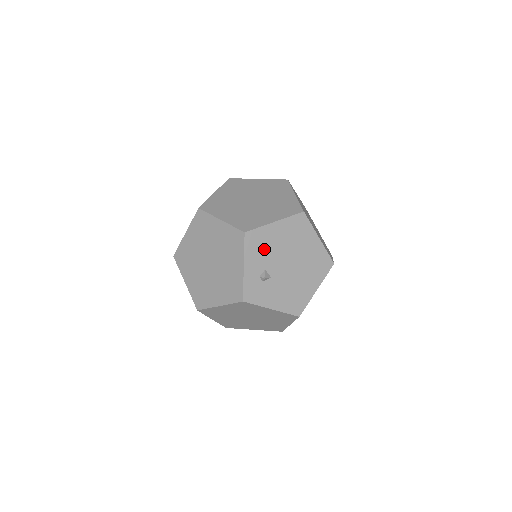
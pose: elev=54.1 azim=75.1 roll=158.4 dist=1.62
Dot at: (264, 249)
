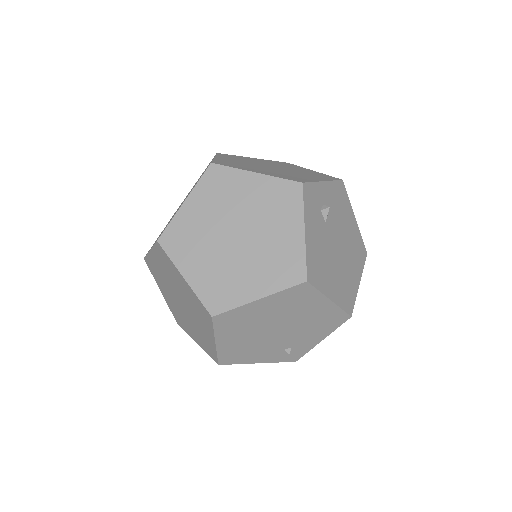
Dot at: (339, 207)
